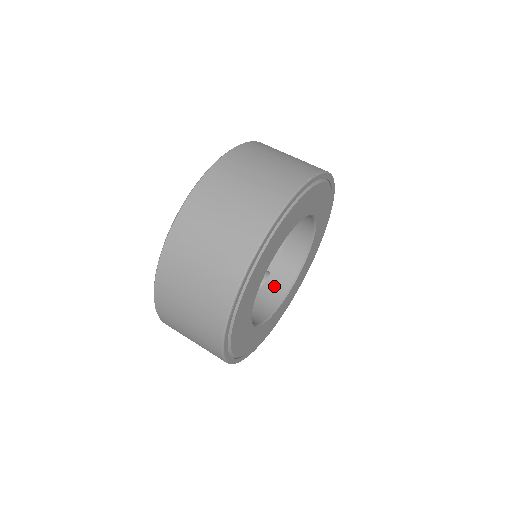
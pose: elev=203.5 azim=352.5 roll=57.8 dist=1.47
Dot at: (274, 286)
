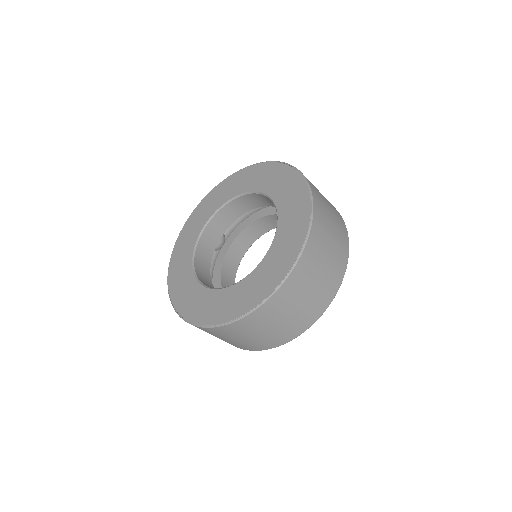
Dot at: (234, 253)
